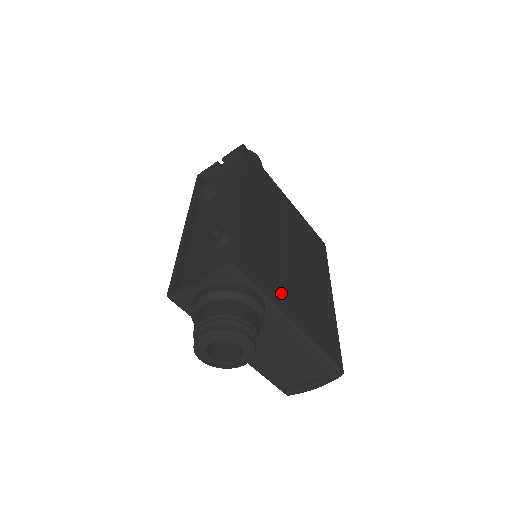
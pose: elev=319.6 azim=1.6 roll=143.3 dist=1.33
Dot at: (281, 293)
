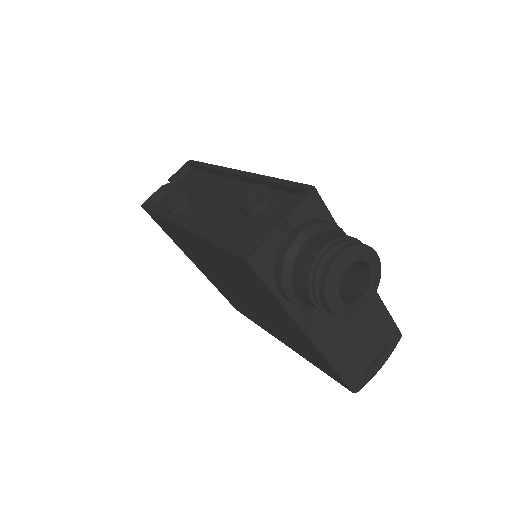
Dot at: occluded
